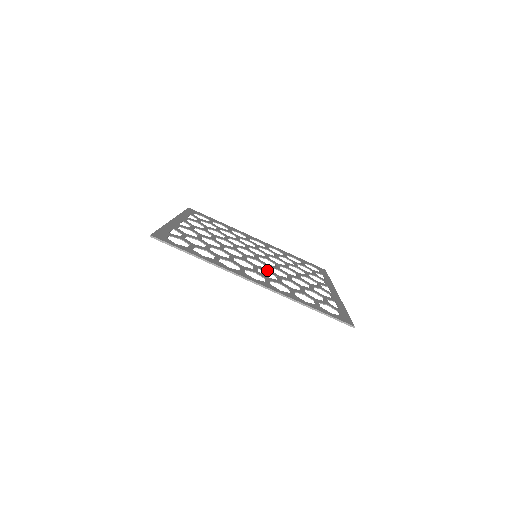
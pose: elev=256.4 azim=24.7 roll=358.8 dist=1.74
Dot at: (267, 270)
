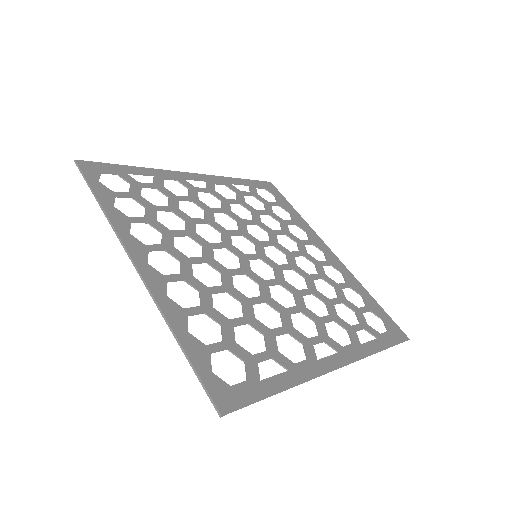
Dot at: (223, 272)
